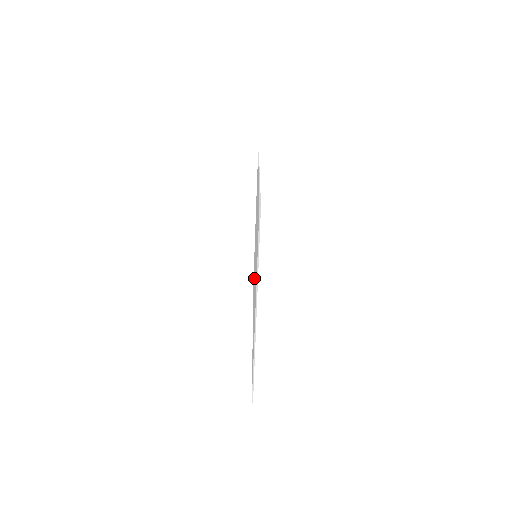
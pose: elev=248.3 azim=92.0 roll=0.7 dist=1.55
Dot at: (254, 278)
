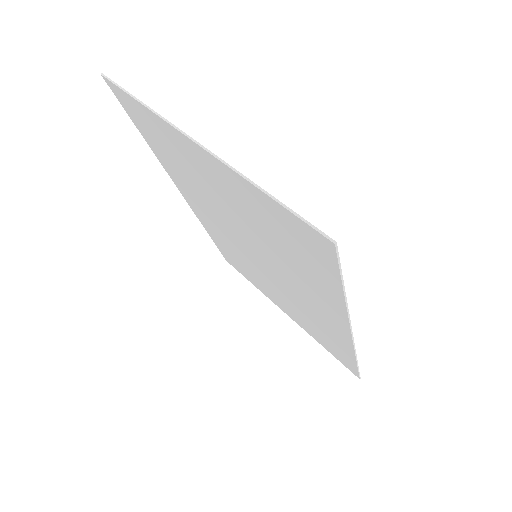
Dot at: (289, 290)
